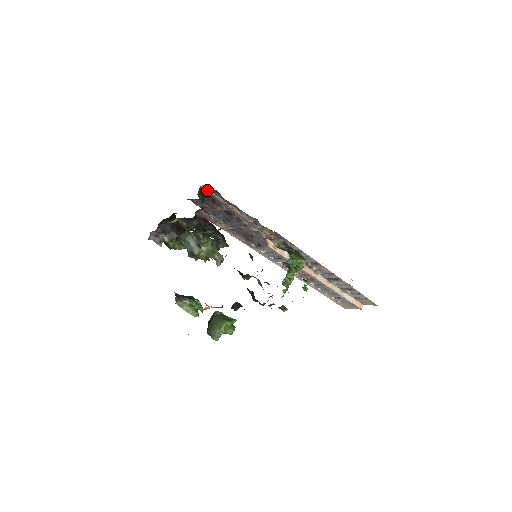
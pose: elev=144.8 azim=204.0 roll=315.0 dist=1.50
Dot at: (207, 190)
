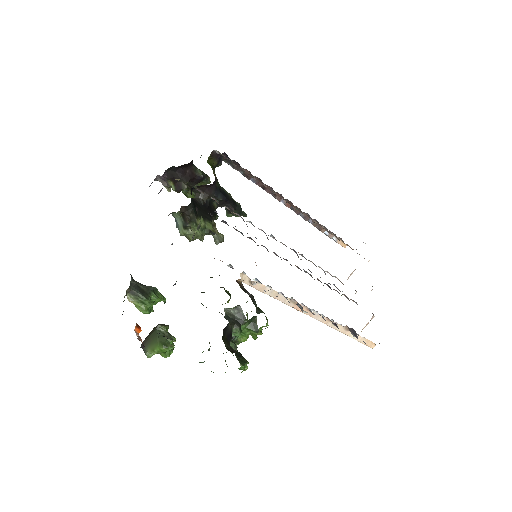
Dot at: occluded
